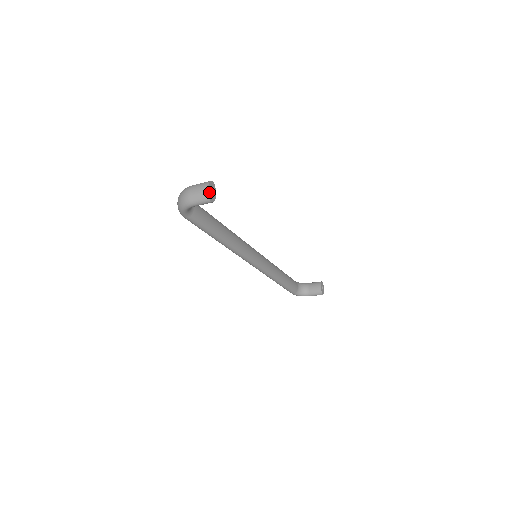
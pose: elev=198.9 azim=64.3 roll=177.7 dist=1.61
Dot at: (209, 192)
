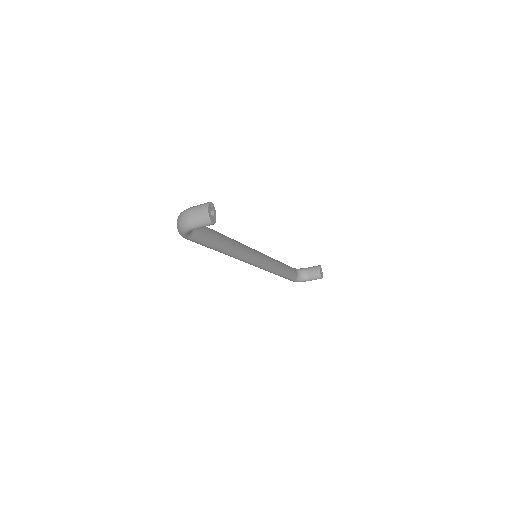
Dot at: (210, 215)
